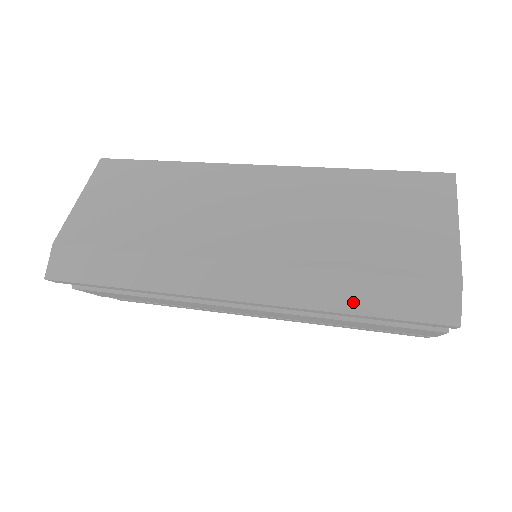
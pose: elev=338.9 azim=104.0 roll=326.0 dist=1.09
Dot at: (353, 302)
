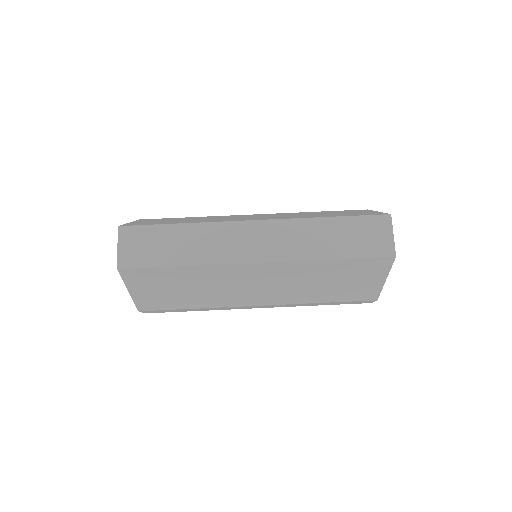
Dot at: occluded
